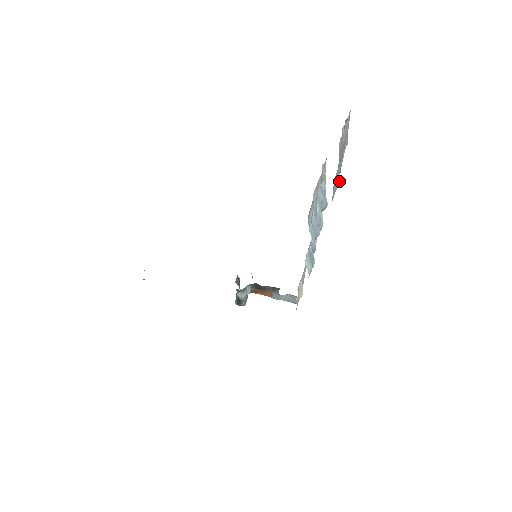
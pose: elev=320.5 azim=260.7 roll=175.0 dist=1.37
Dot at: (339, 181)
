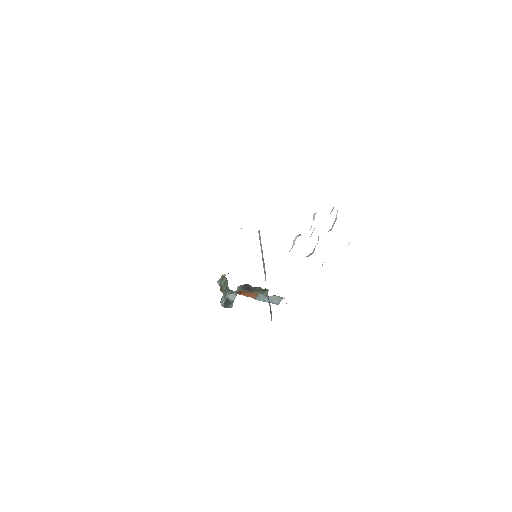
Dot at: occluded
